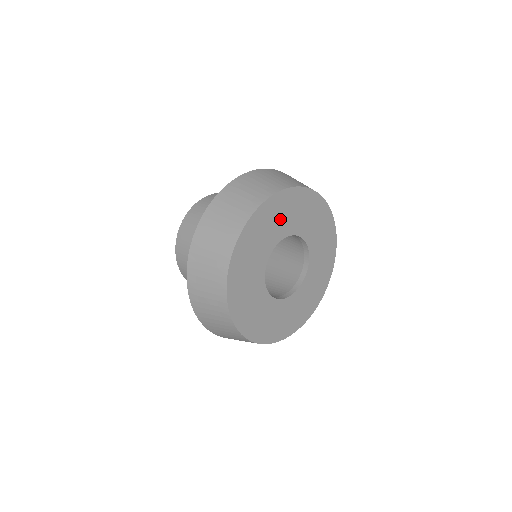
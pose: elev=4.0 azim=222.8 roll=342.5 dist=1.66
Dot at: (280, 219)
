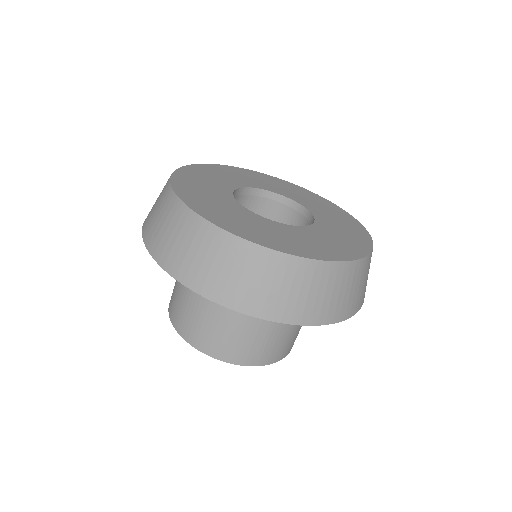
Dot at: (228, 177)
